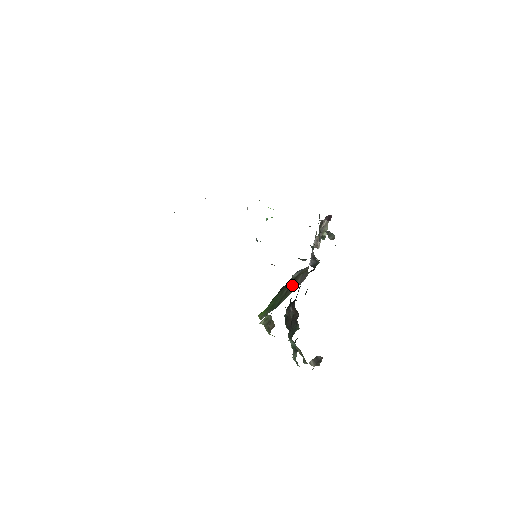
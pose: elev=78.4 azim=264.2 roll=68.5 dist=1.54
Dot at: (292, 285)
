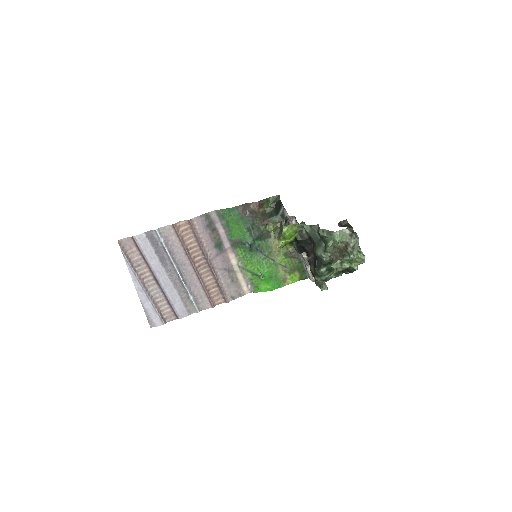
Dot at: occluded
